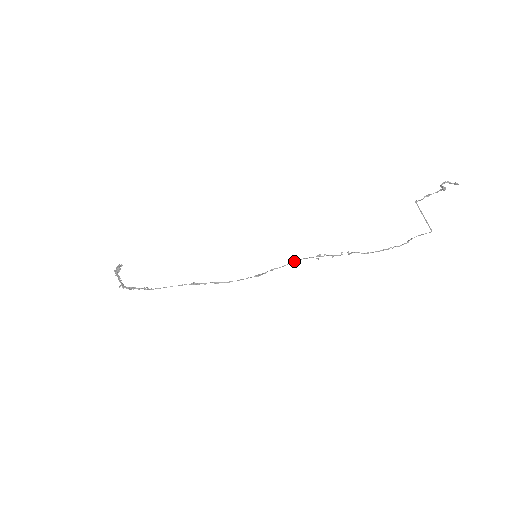
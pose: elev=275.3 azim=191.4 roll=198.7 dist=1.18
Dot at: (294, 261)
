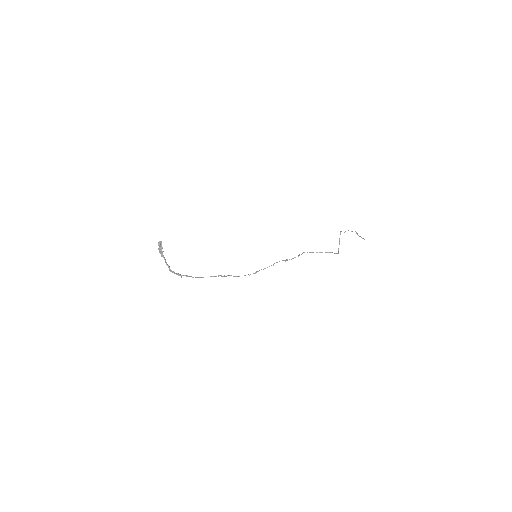
Dot at: occluded
